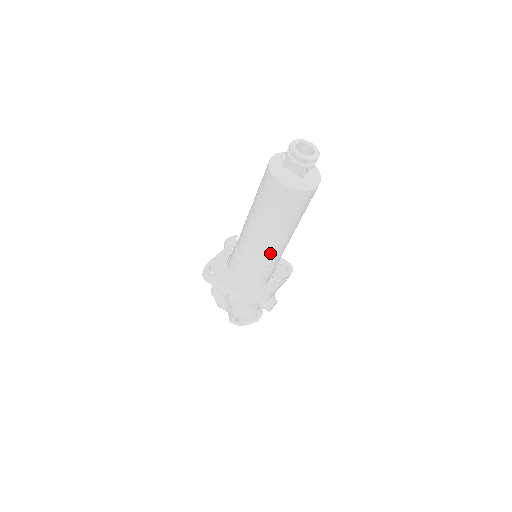
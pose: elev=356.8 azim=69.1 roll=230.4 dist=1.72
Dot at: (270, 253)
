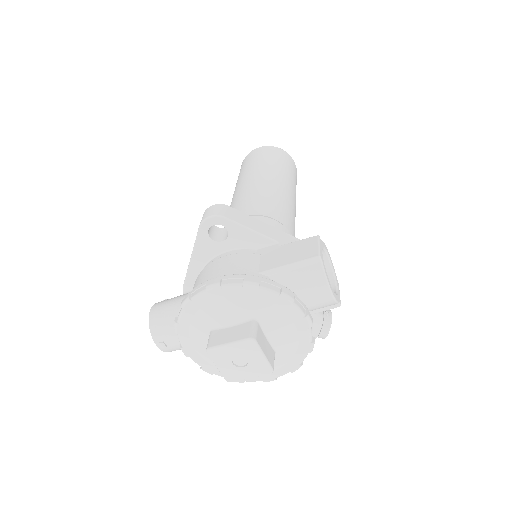
Dot at: (291, 213)
